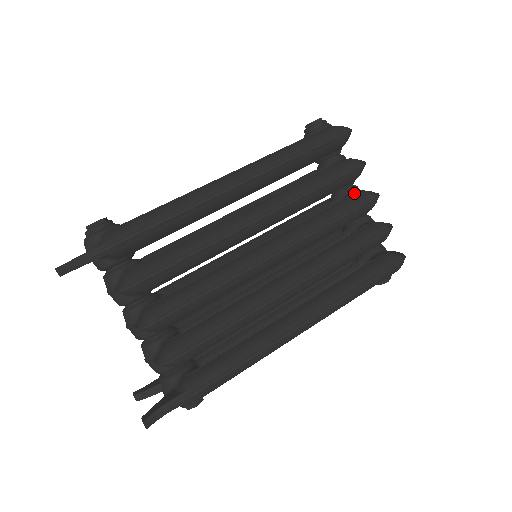
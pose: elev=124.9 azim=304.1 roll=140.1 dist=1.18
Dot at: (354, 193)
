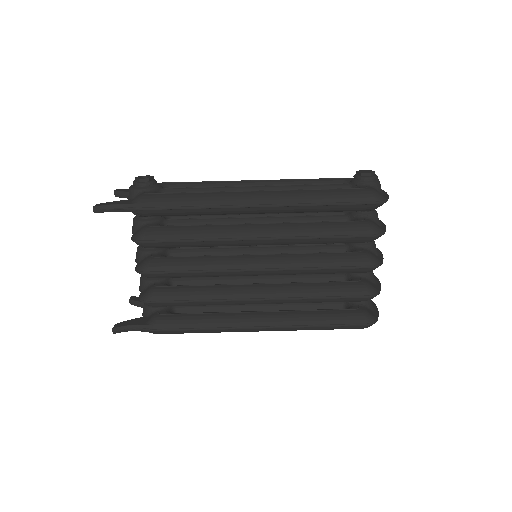
Dot at: (360, 252)
